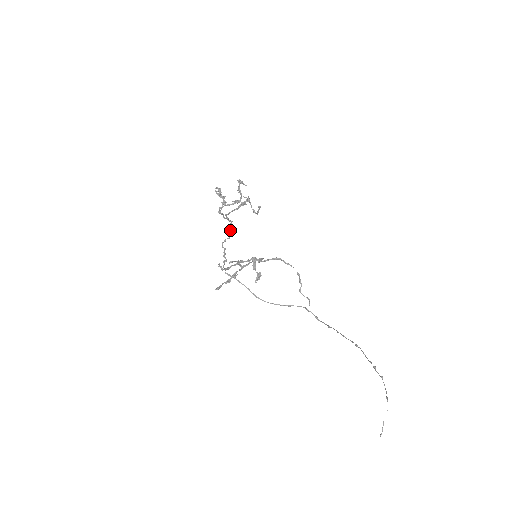
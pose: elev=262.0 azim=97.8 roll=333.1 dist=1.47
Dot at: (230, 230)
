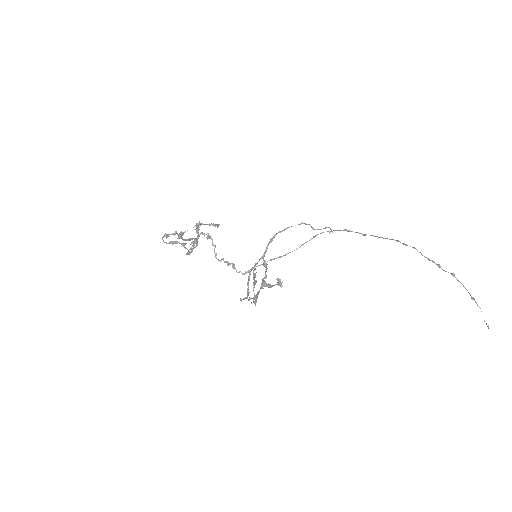
Dot at: occluded
